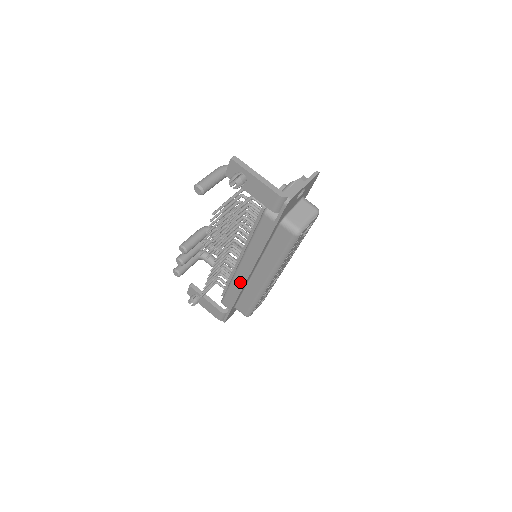
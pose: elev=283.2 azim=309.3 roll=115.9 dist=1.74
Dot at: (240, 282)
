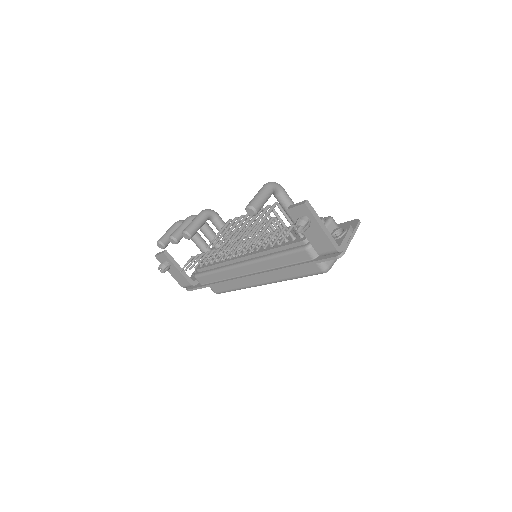
Dot at: (233, 275)
